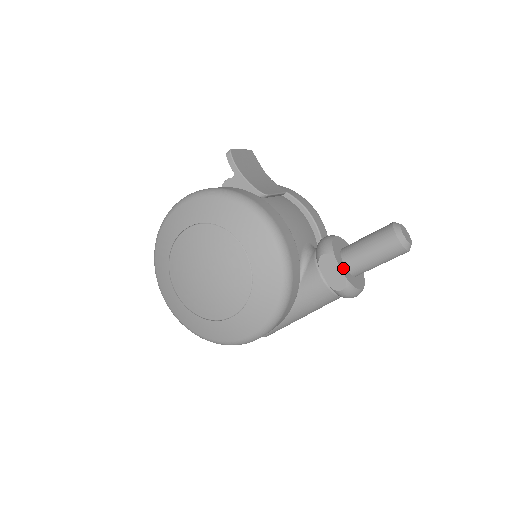
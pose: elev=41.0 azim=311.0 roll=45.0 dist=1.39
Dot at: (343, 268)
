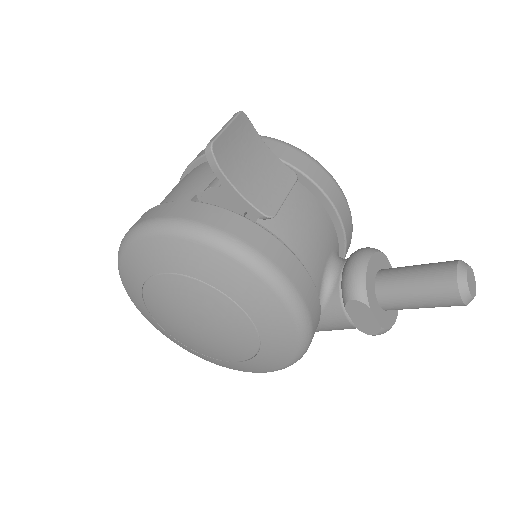
Dot at: (378, 313)
